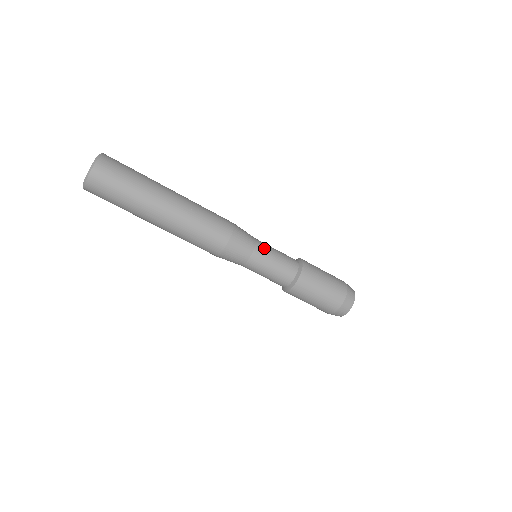
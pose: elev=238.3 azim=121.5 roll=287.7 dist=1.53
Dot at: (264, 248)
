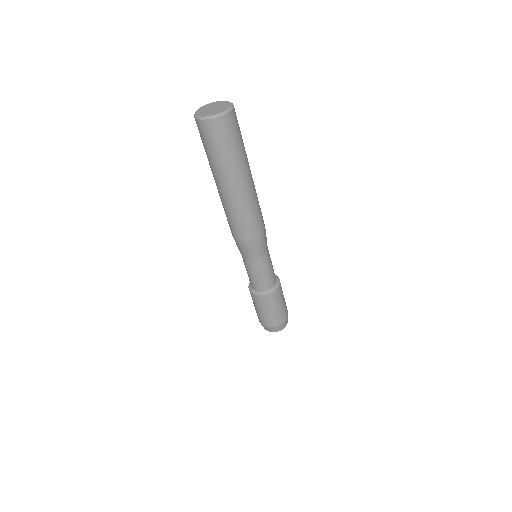
Dot at: (267, 260)
